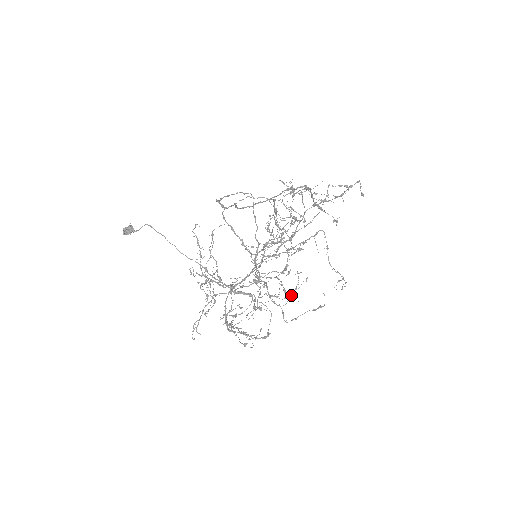
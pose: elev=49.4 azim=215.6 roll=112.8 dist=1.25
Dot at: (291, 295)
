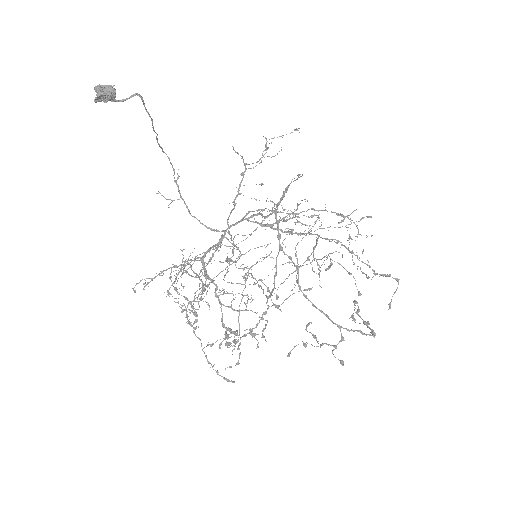
Dot at: (244, 254)
